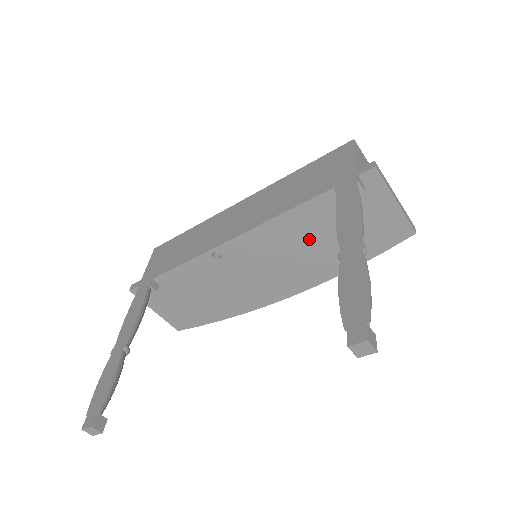
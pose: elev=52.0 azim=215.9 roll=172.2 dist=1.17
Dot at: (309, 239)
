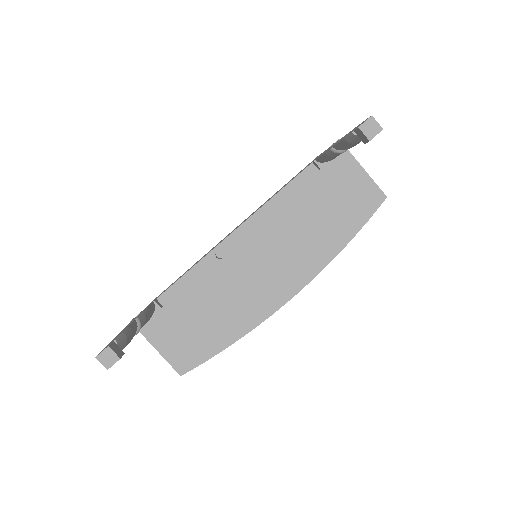
Dot at: (301, 219)
